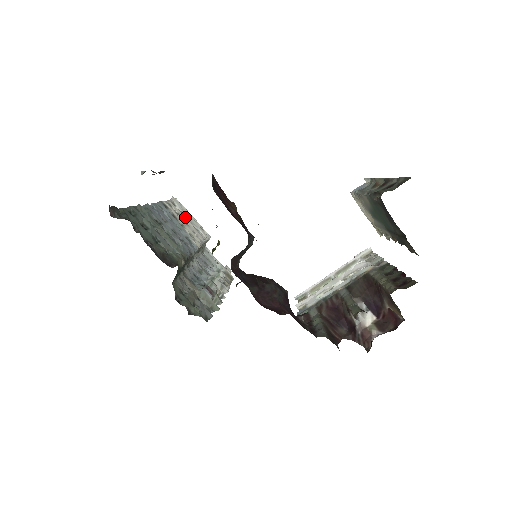
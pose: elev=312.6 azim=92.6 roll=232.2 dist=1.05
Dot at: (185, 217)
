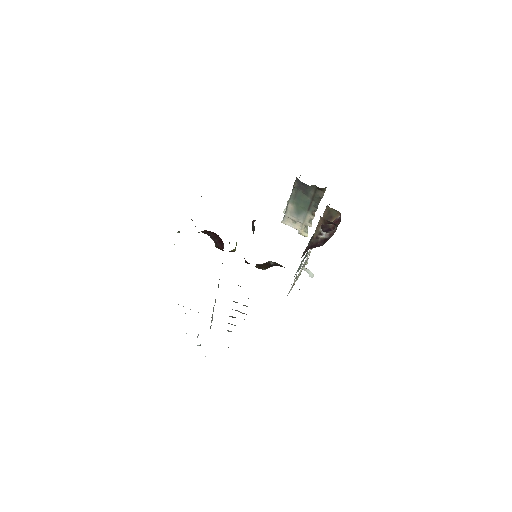
Dot at: occluded
